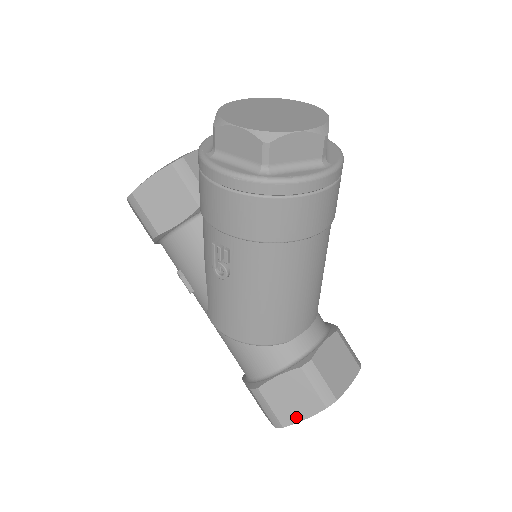
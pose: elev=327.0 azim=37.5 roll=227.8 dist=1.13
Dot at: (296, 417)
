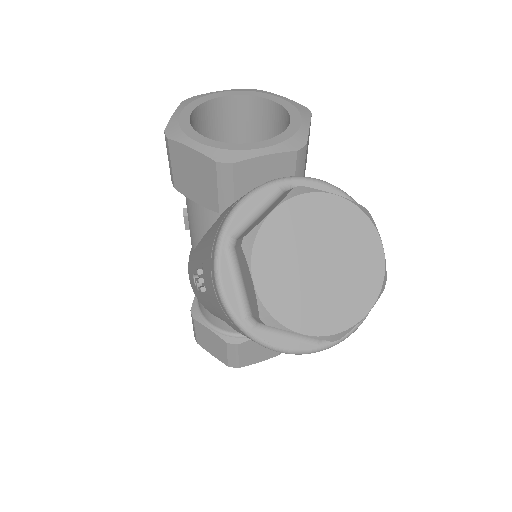
Dot at: (208, 349)
